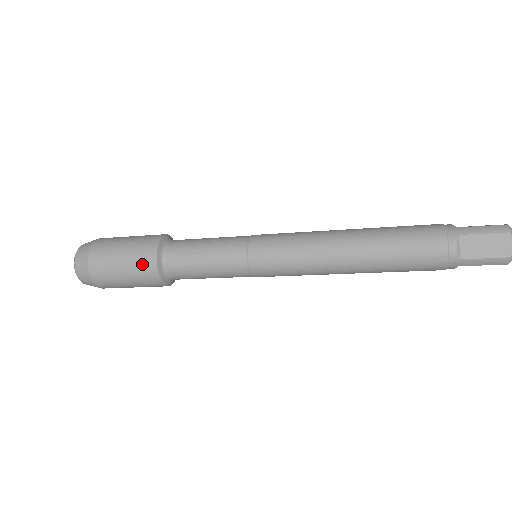
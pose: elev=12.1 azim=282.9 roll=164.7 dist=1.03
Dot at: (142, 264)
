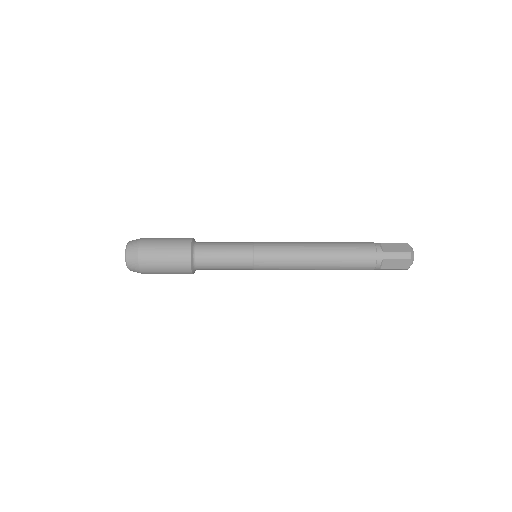
Dot at: (180, 269)
